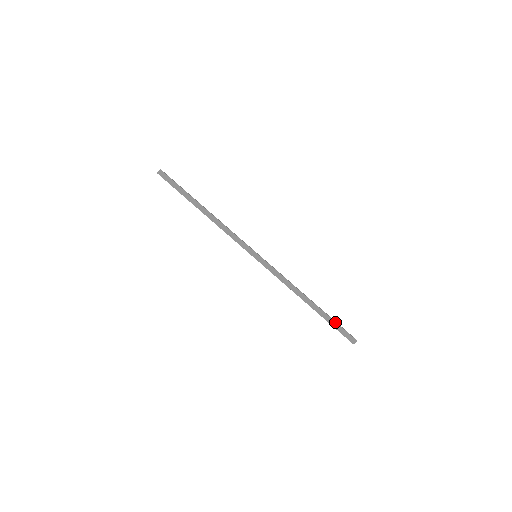
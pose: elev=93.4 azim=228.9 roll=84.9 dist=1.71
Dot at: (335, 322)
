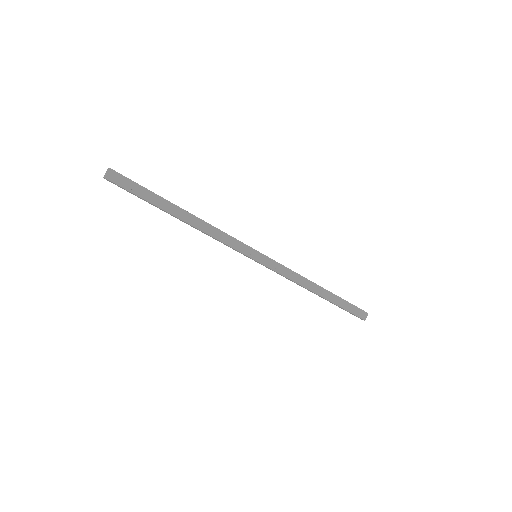
Dot at: (343, 309)
